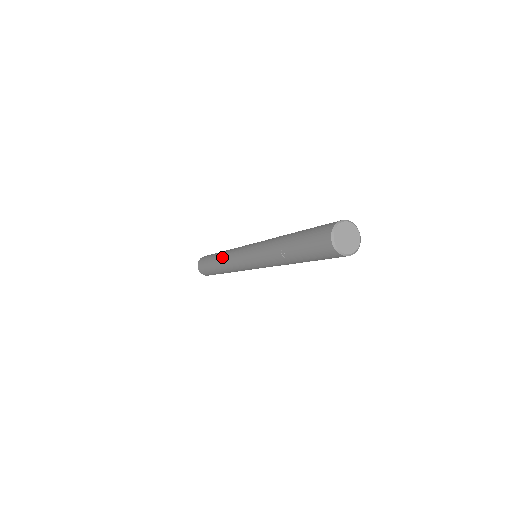
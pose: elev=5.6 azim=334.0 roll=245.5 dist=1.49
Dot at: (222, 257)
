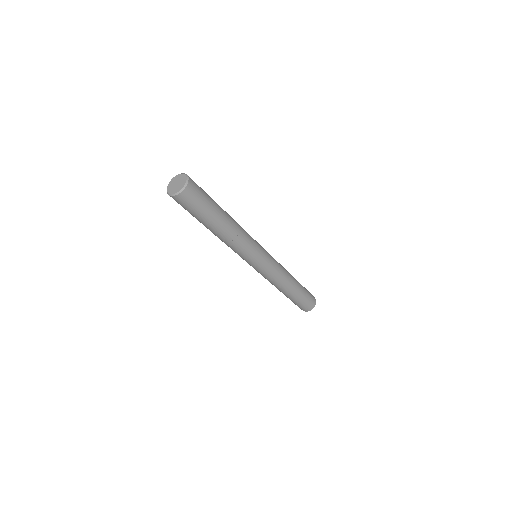
Dot at: occluded
